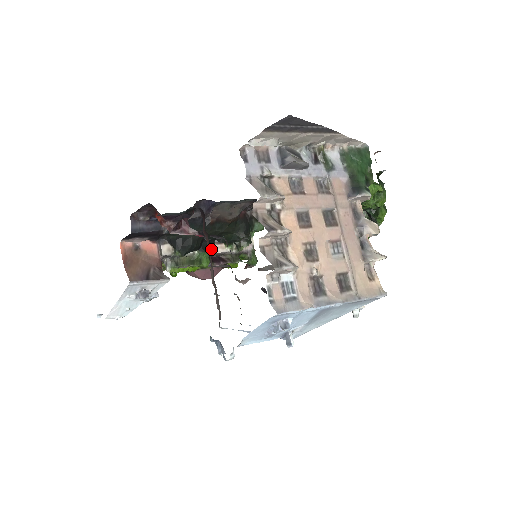
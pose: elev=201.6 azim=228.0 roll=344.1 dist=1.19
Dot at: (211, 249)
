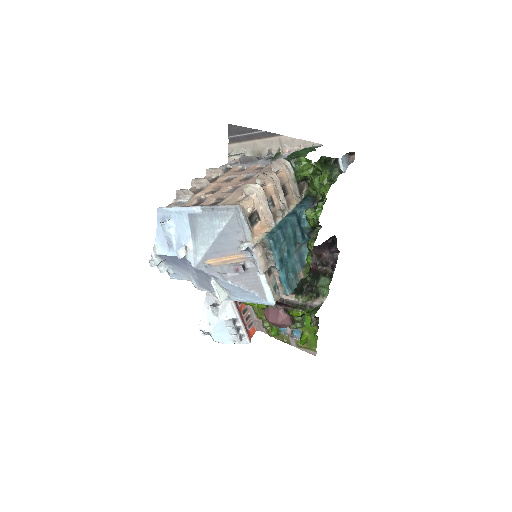
Dot at: (282, 295)
